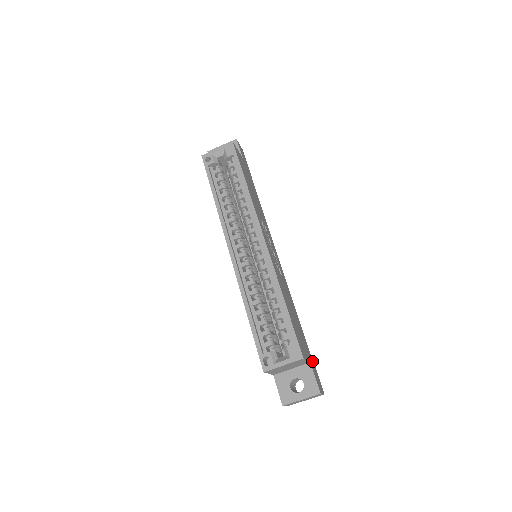
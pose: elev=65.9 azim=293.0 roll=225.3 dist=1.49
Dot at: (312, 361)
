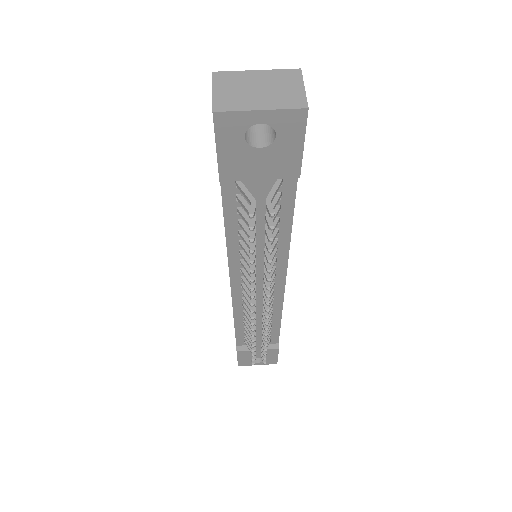
Dot at: occluded
